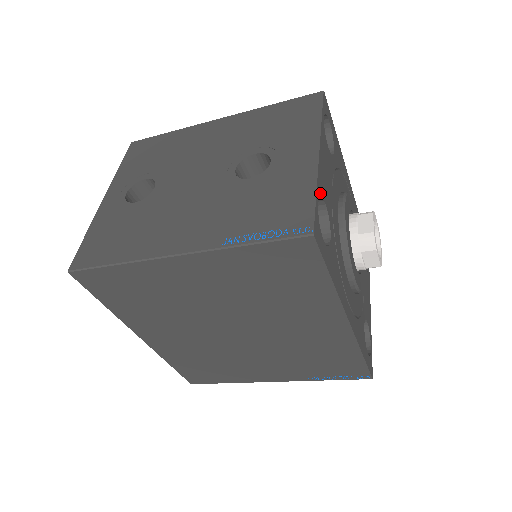
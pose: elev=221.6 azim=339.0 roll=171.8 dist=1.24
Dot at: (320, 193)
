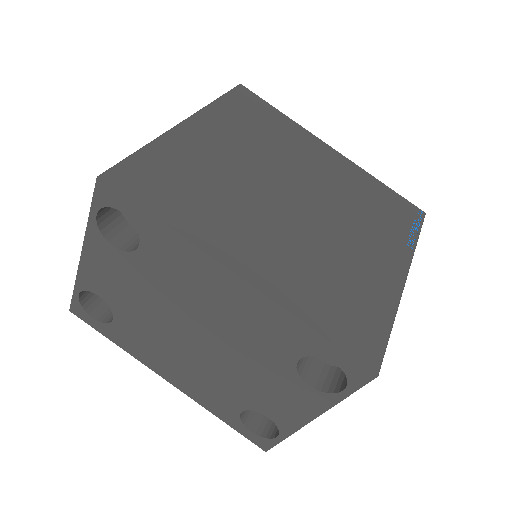
Dot at: occluded
